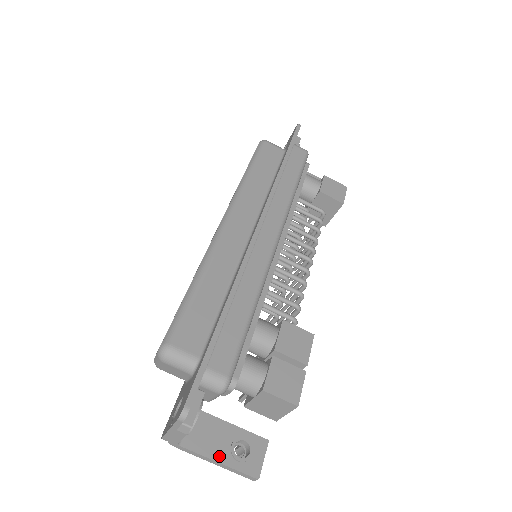
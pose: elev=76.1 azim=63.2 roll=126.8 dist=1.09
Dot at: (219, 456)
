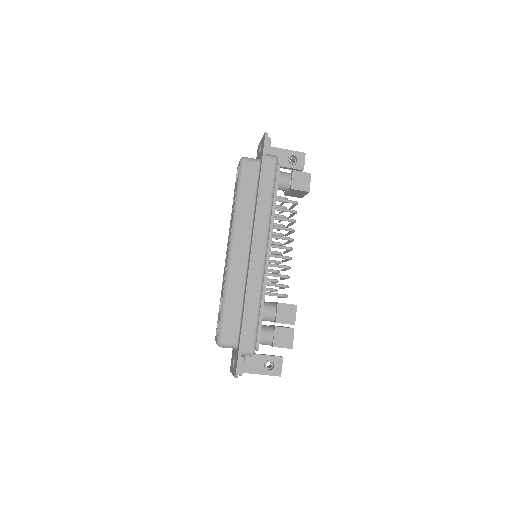
Dot at: (259, 372)
